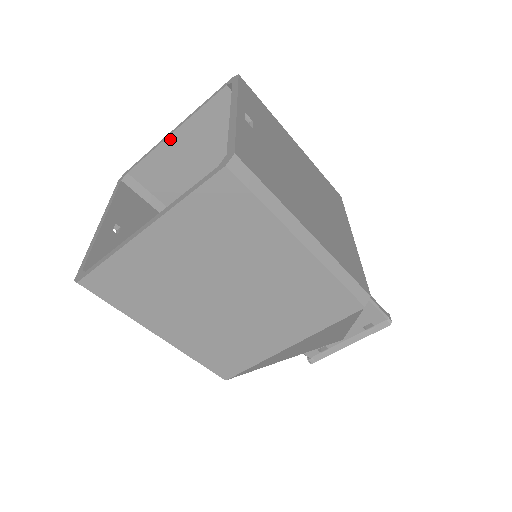
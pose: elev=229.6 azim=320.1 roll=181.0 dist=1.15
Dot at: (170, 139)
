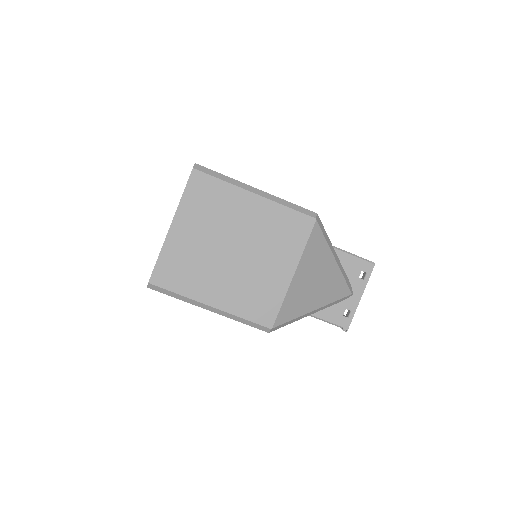
Dot at: occluded
